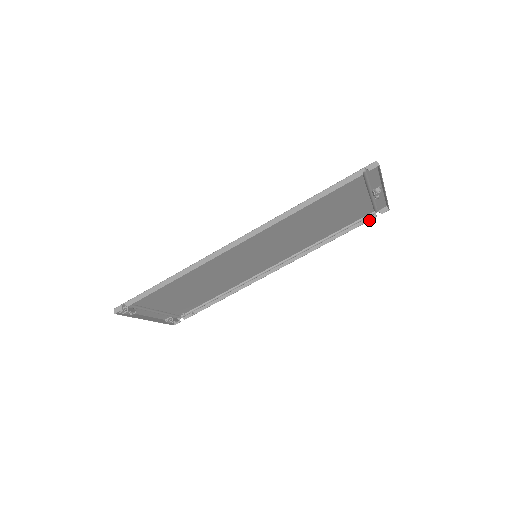
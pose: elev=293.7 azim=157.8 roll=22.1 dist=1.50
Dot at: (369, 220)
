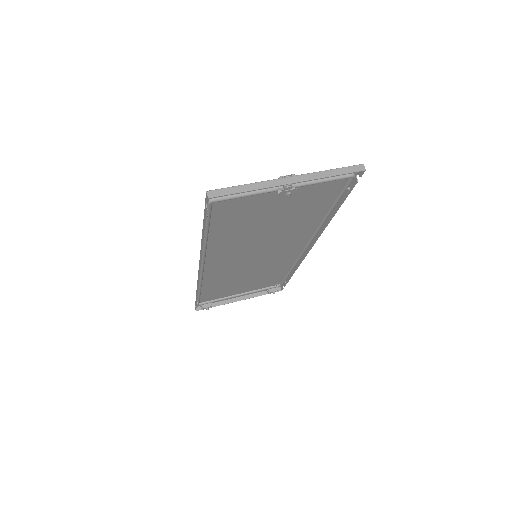
Dot at: (352, 187)
